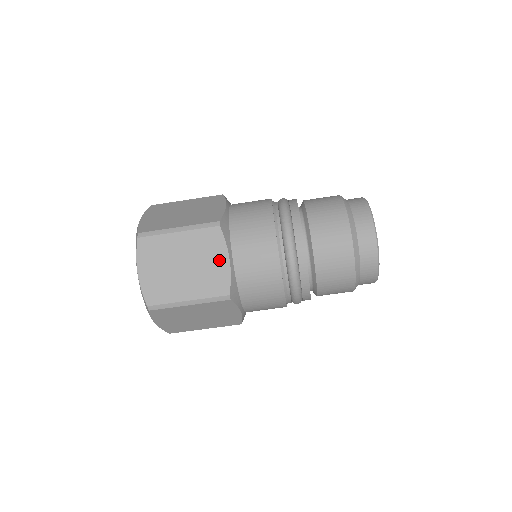
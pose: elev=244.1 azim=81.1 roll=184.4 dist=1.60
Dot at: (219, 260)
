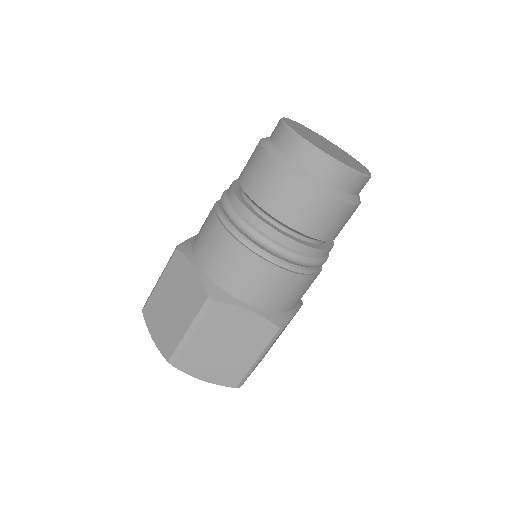
Dot at: (243, 319)
